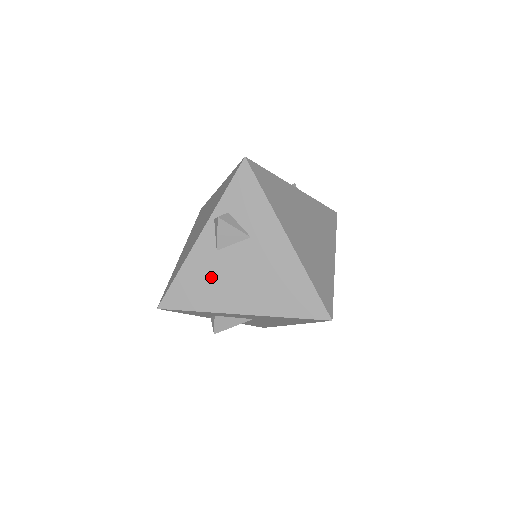
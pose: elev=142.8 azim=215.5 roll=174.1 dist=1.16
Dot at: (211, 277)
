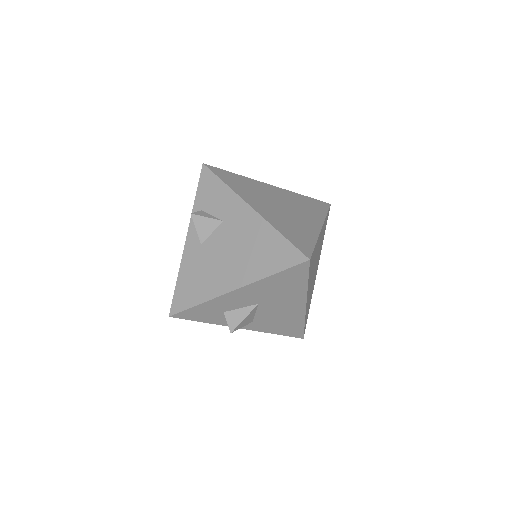
Dot at: (202, 269)
